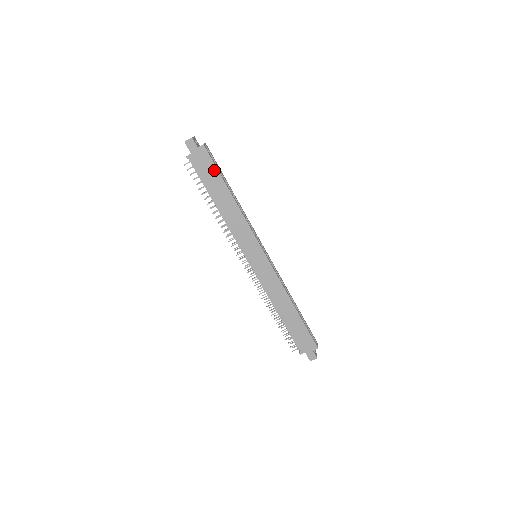
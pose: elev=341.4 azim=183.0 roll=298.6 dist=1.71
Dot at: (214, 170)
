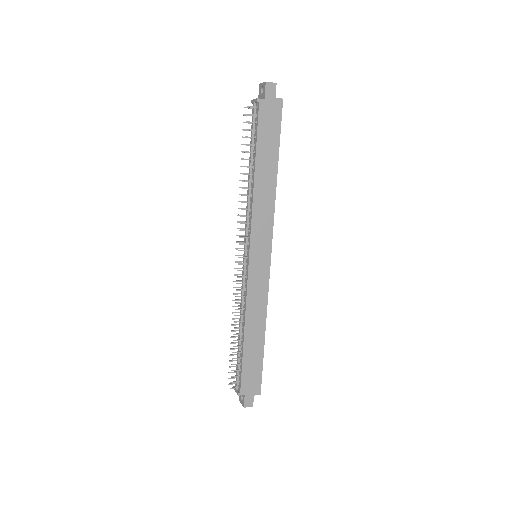
Dot at: (276, 134)
